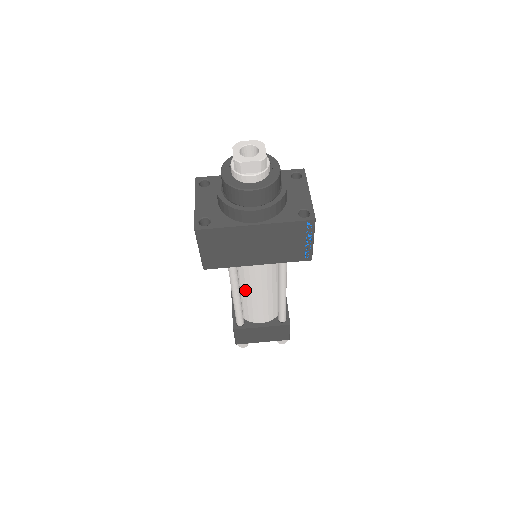
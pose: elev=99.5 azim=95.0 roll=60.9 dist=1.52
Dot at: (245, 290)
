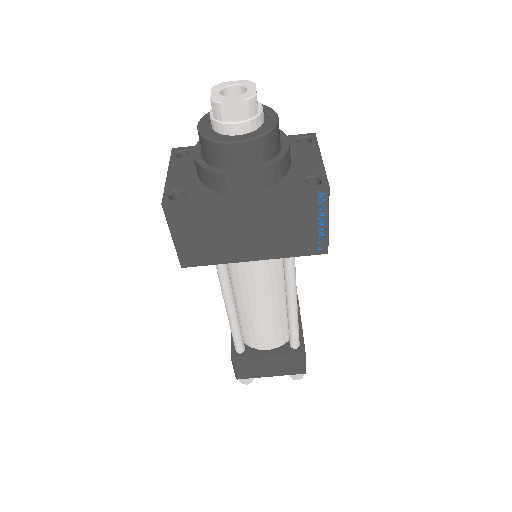
Dot at: (242, 302)
